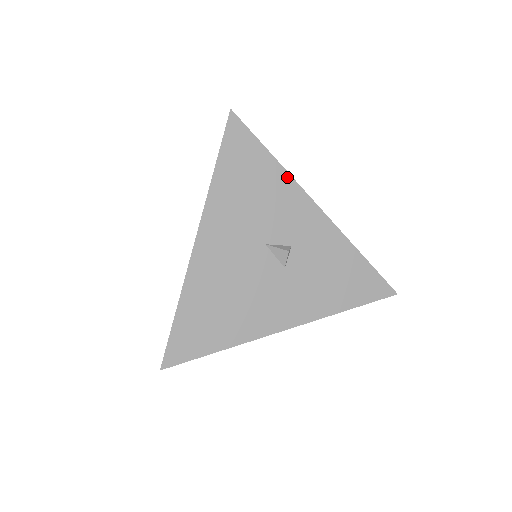
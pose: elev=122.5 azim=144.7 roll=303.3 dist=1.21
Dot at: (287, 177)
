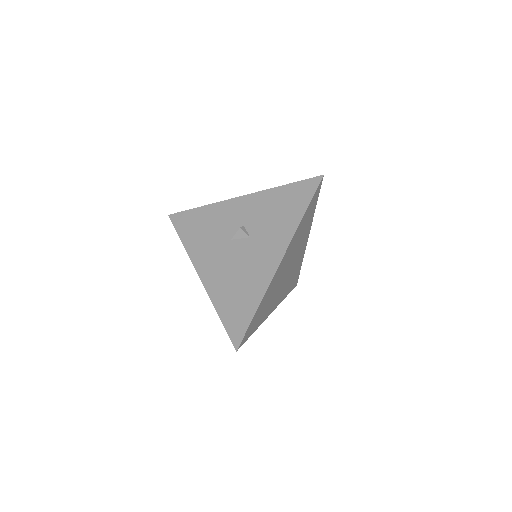
Dot at: (213, 206)
